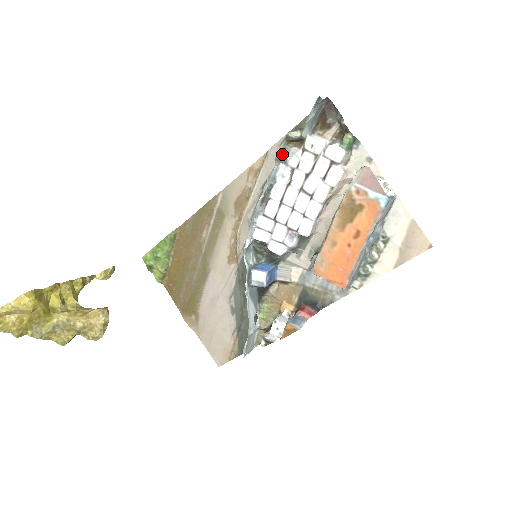
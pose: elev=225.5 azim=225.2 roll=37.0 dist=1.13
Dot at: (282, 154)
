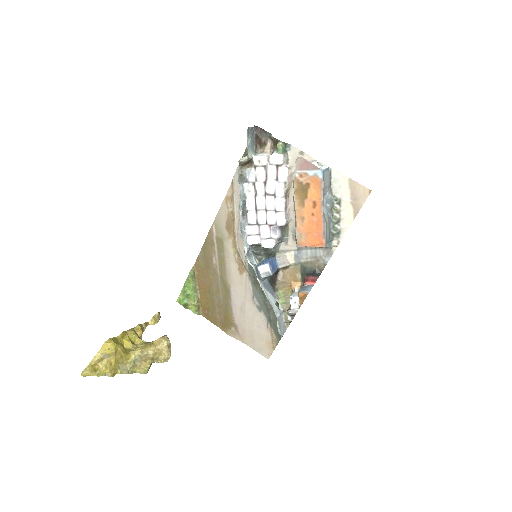
Dot at: (242, 176)
